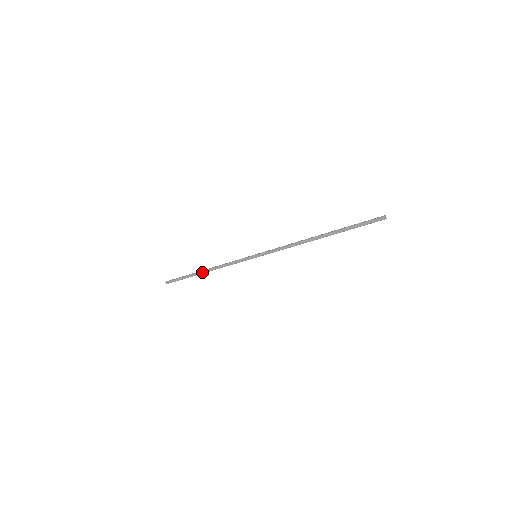
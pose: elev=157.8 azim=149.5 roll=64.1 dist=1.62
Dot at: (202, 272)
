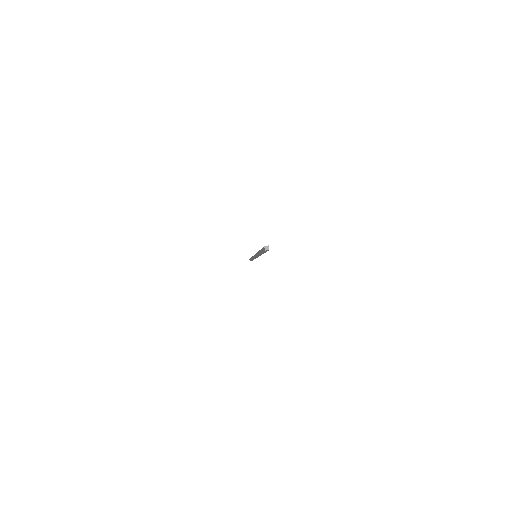
Dot at: (251, 258)
